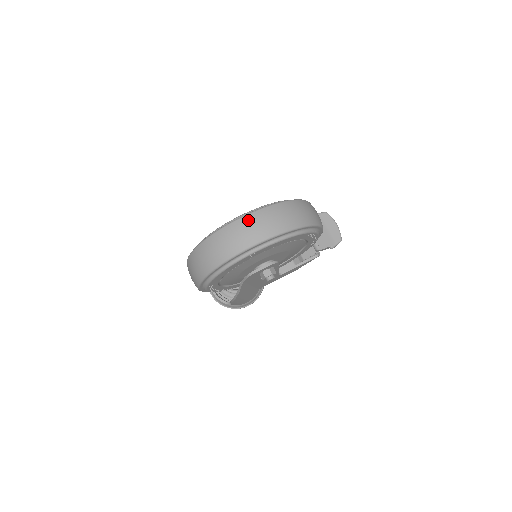
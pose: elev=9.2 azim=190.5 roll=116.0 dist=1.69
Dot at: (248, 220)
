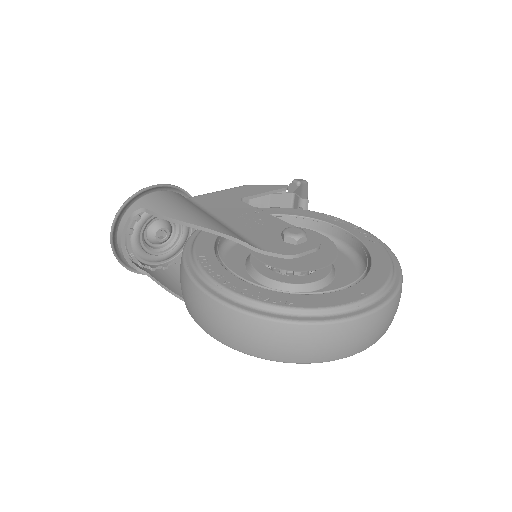
Dot at: (388, 312)
